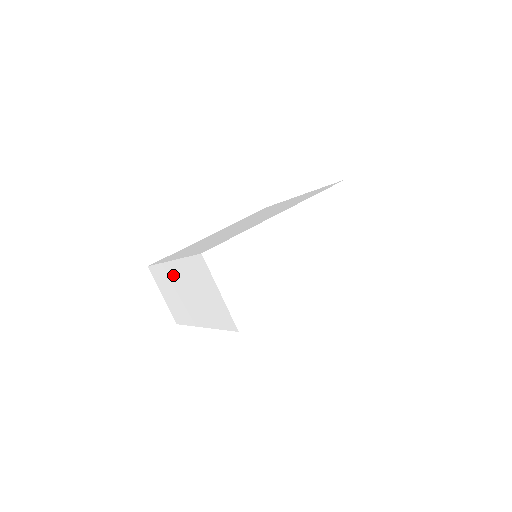
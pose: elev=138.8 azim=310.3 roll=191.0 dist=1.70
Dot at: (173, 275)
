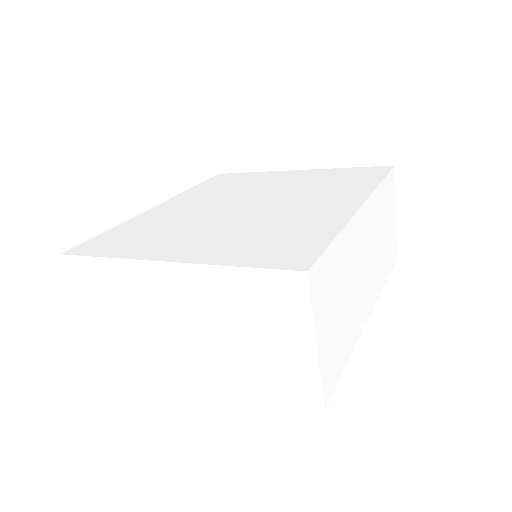
Dot at: (153, 286)
